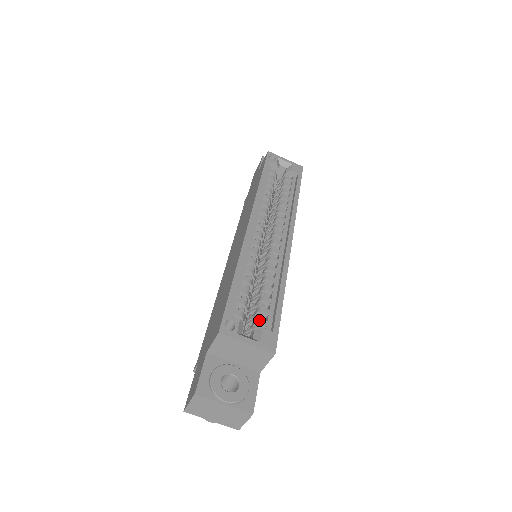
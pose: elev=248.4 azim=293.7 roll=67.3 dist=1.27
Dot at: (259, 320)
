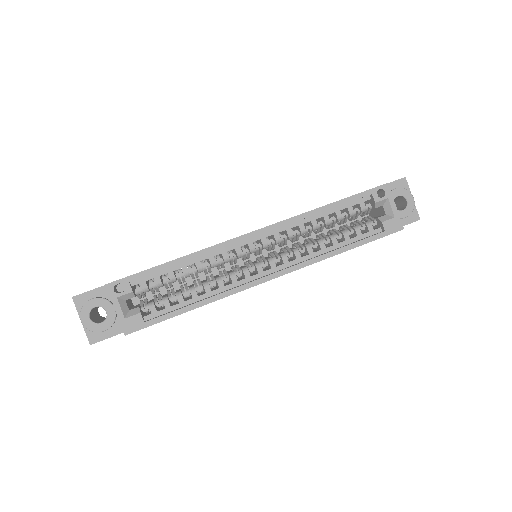
Dot at: (152, 305)
